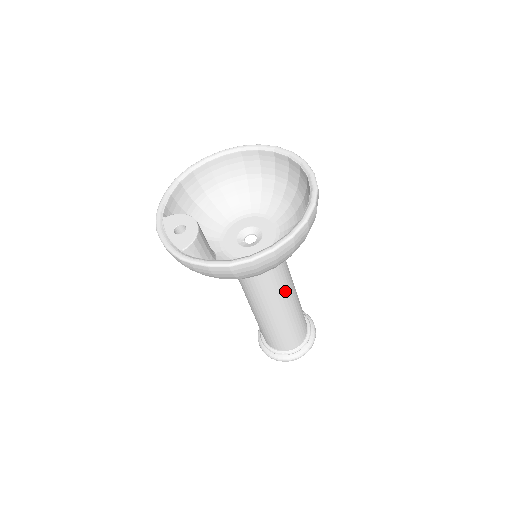
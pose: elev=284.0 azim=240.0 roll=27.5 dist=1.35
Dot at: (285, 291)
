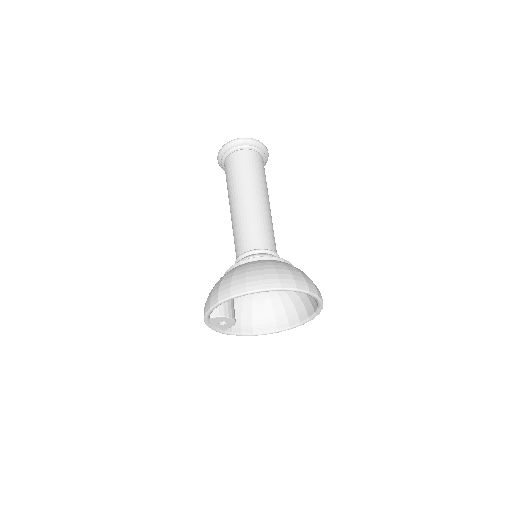
Dot at: occluded
